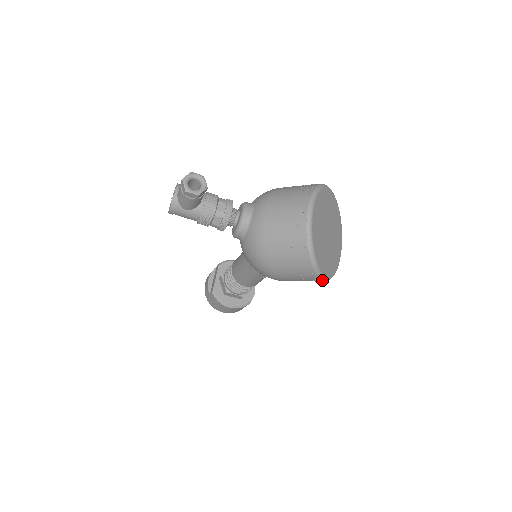
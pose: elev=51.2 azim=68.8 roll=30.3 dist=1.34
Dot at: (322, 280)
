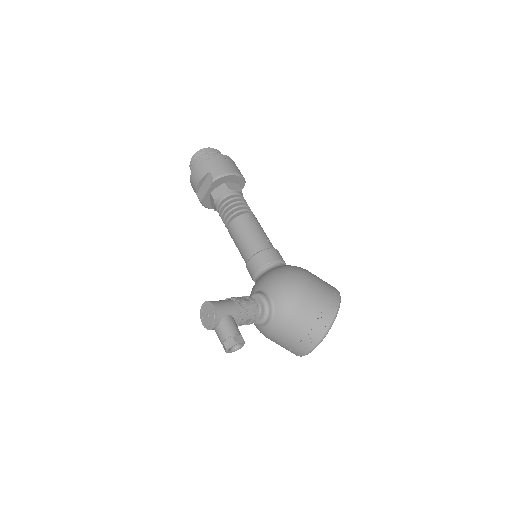
Dot at: occluded
